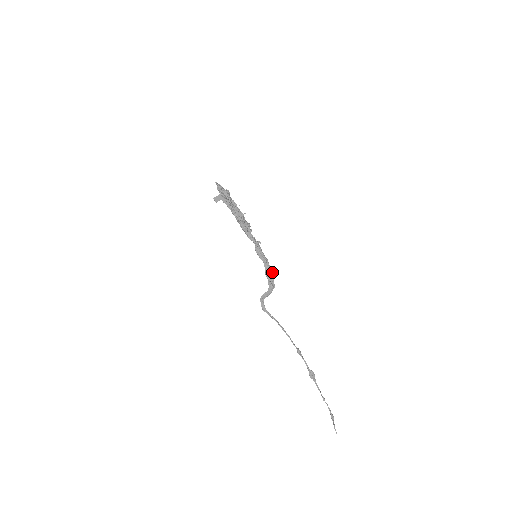
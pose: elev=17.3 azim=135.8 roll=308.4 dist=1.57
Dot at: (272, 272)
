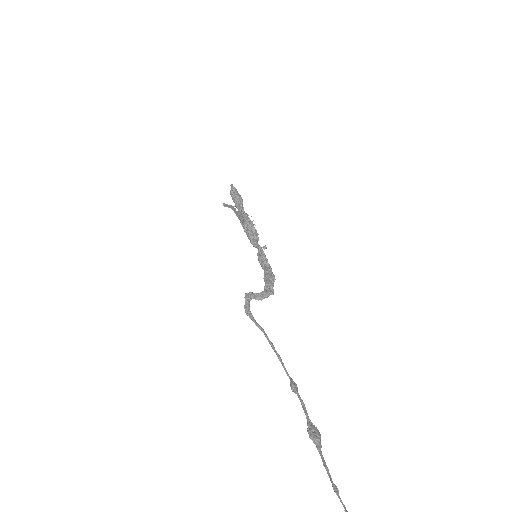
Dot at: (274, 275)
